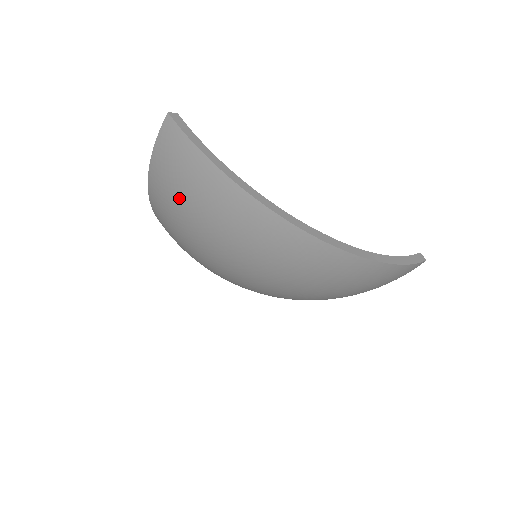
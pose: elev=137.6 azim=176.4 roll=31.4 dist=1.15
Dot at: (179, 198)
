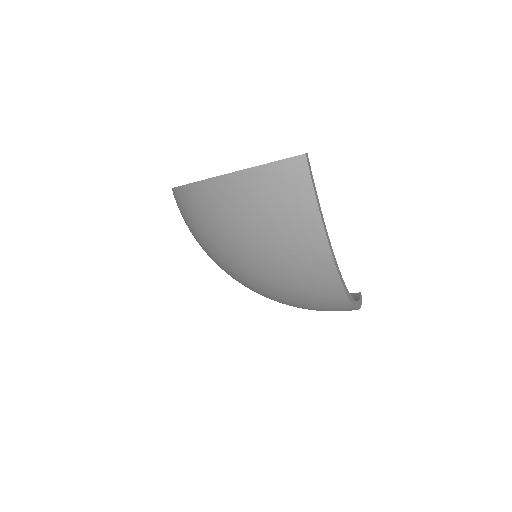
Dot at: (259, 217)
